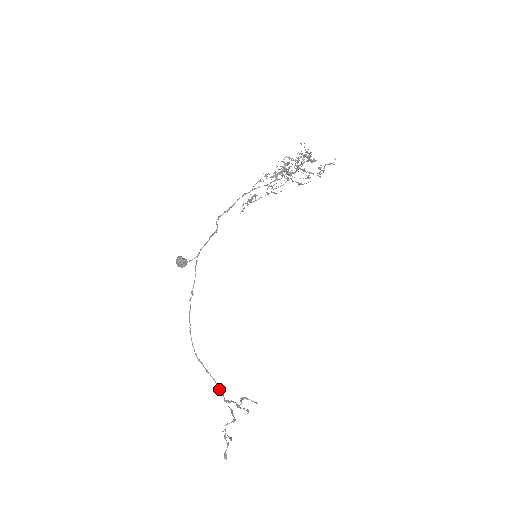
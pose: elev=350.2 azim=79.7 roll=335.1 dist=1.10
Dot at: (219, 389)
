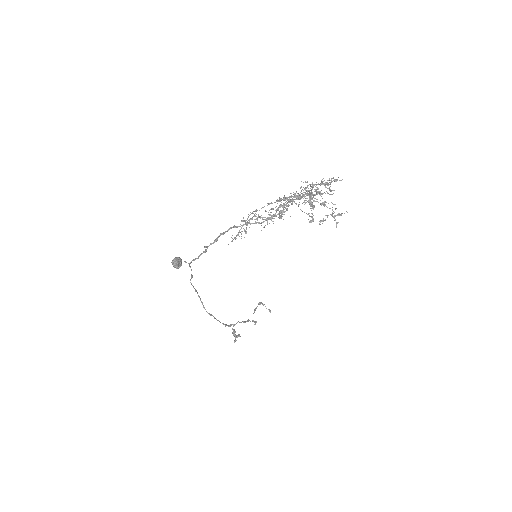
Dot at: (222, 323)
